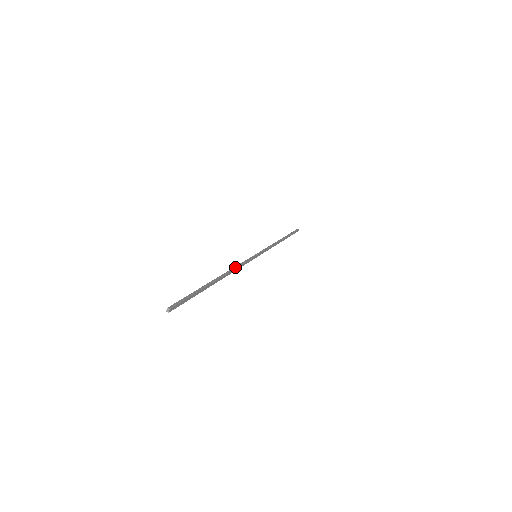
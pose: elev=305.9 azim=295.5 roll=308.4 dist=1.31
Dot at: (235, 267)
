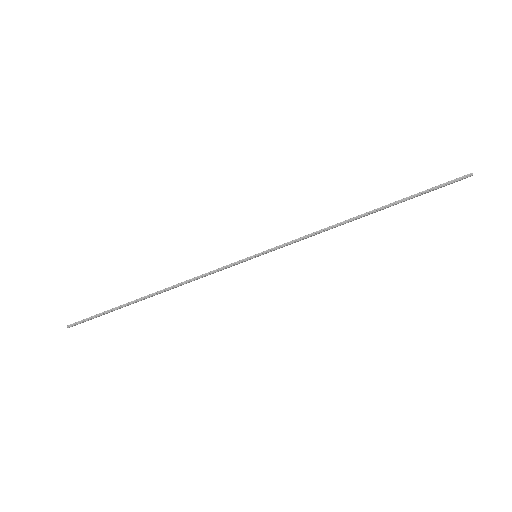
Dot at: (191, 279)
